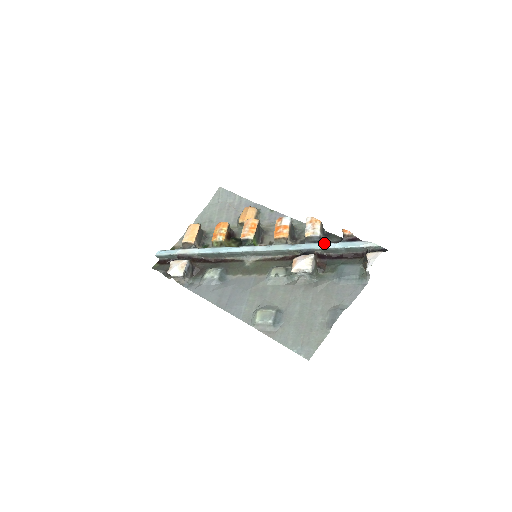
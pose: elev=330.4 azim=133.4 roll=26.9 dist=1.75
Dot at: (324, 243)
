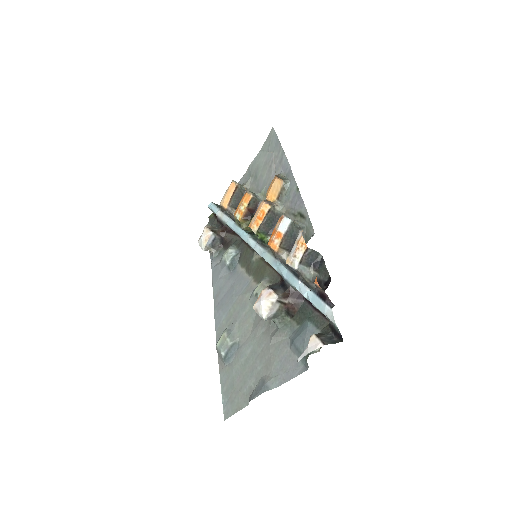
Dot at: (299, 282)
